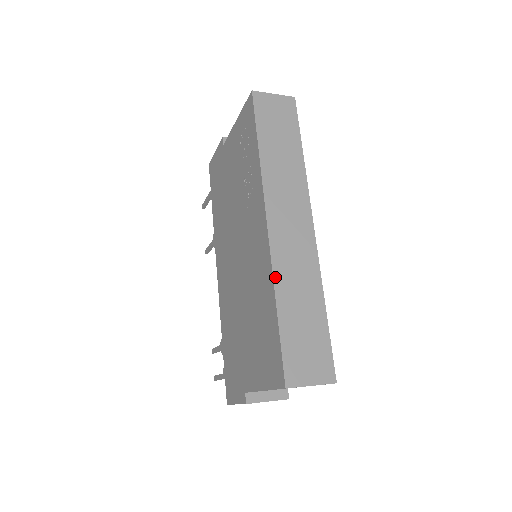
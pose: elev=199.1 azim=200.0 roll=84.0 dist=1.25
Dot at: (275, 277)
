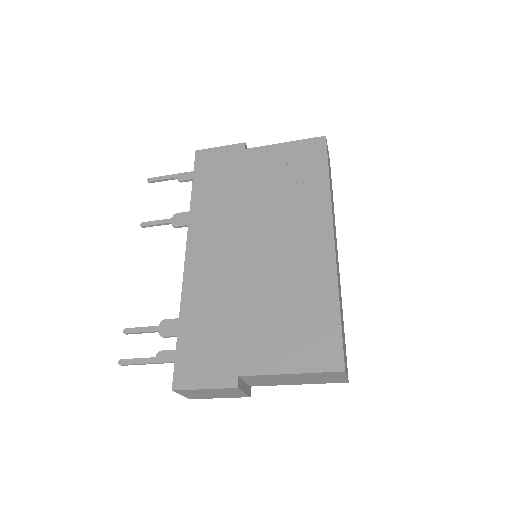
Dot at: occluded
